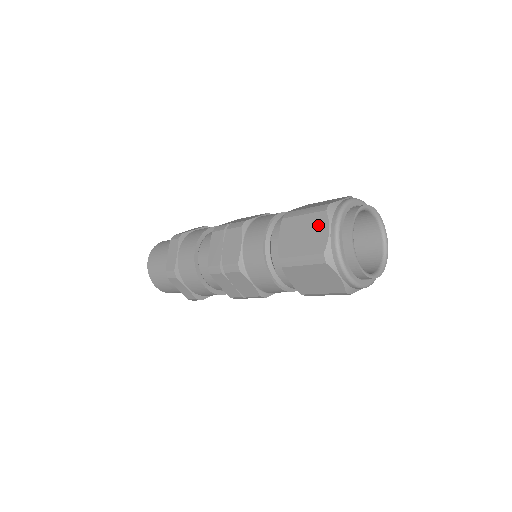
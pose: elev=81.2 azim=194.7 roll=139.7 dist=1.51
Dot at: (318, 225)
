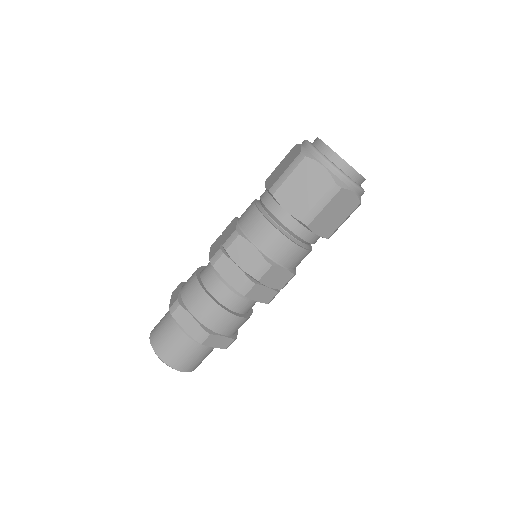
Dot at: (310, 171)
